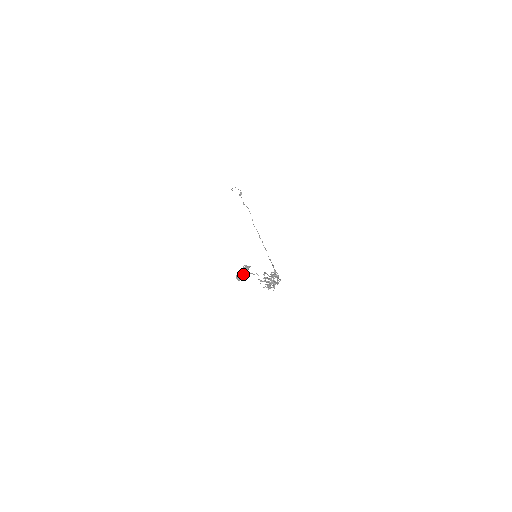
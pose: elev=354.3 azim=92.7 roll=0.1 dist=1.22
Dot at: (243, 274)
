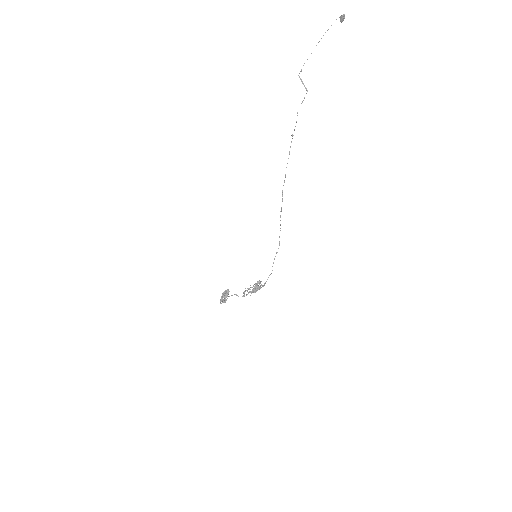
Dot at: (228, 292)
